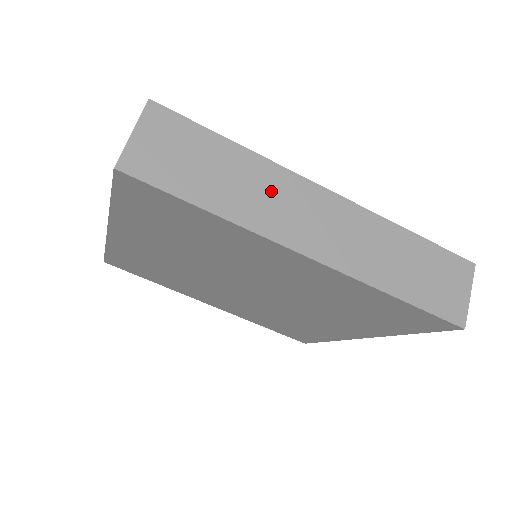
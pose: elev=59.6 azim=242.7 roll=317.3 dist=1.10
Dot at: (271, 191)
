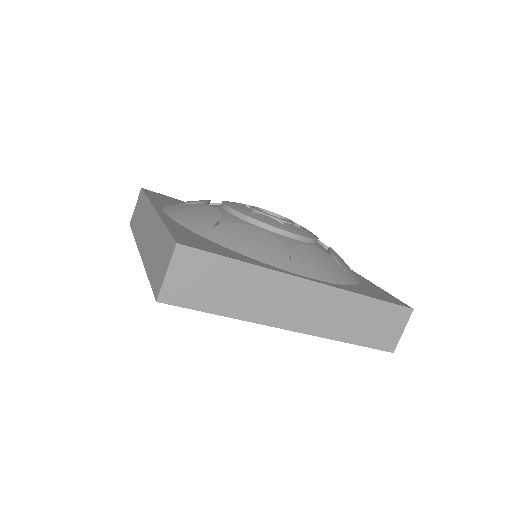
Dot at: (268, 292)
